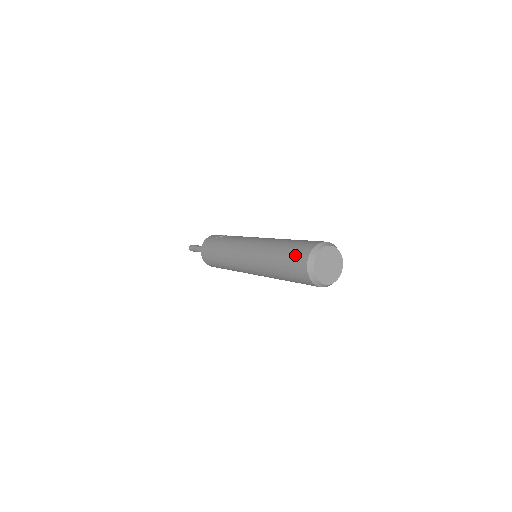
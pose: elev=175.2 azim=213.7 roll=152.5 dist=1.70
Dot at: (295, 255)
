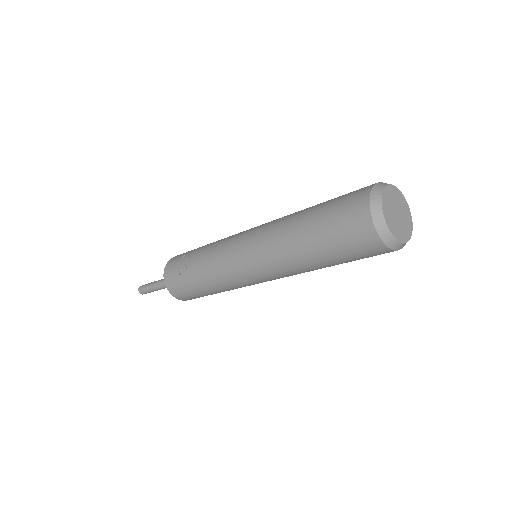
Dot at: (345, 232)
